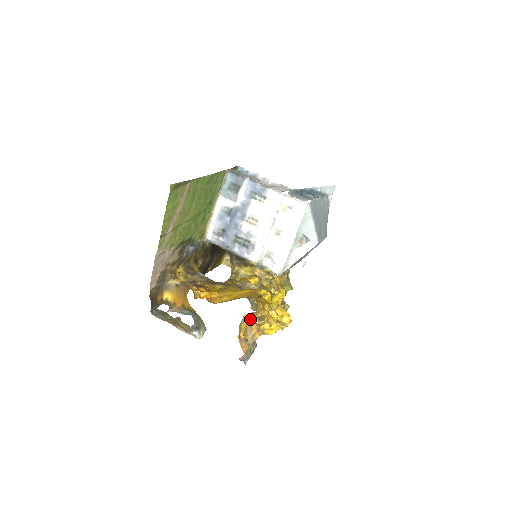
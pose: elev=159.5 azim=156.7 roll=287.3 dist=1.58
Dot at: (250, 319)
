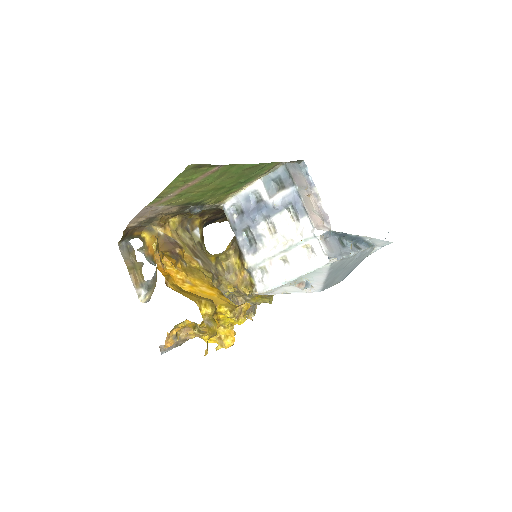
Dot at: occluded
